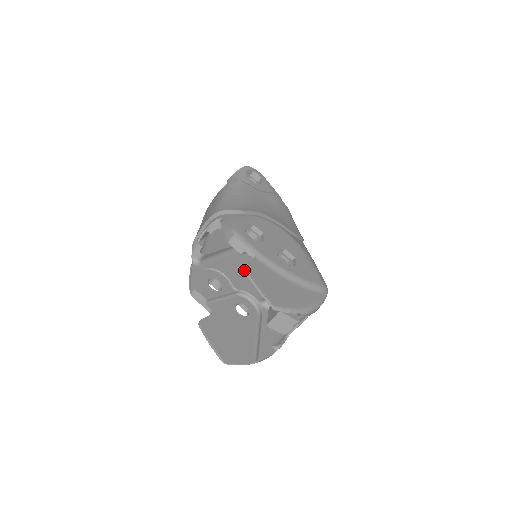
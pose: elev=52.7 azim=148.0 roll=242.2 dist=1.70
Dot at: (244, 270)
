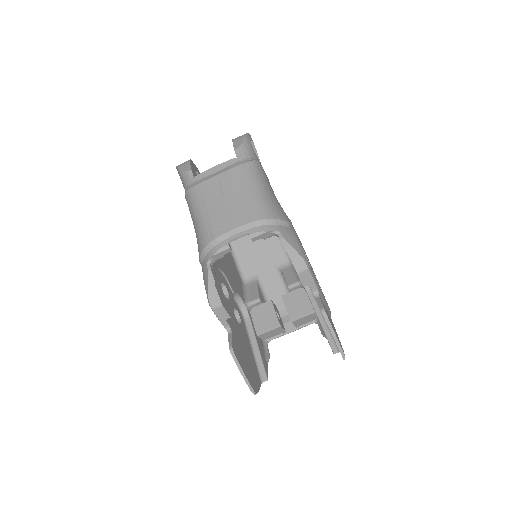
Dot at: (325, 317)
